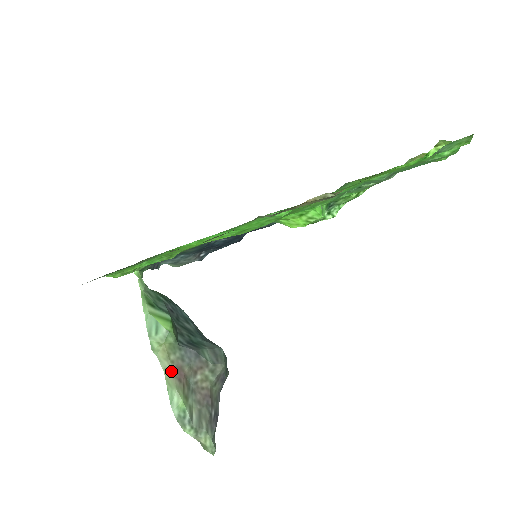
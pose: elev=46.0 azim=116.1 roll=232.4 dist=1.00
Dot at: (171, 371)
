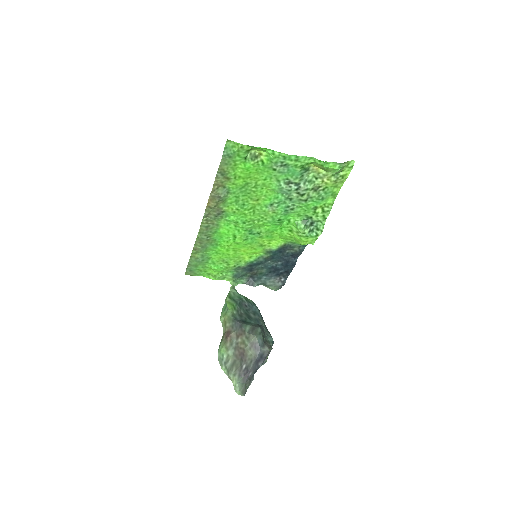
Dot at: (225, 332)
